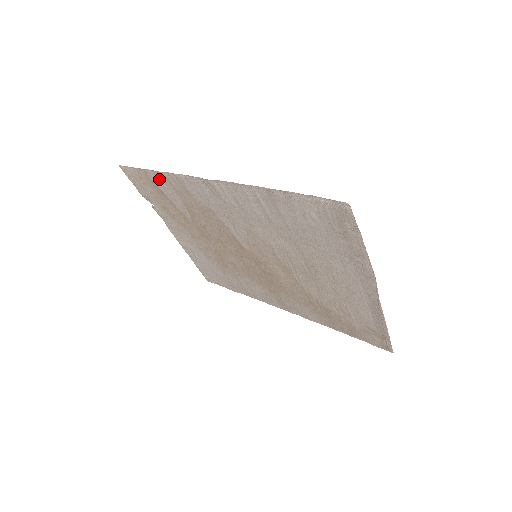
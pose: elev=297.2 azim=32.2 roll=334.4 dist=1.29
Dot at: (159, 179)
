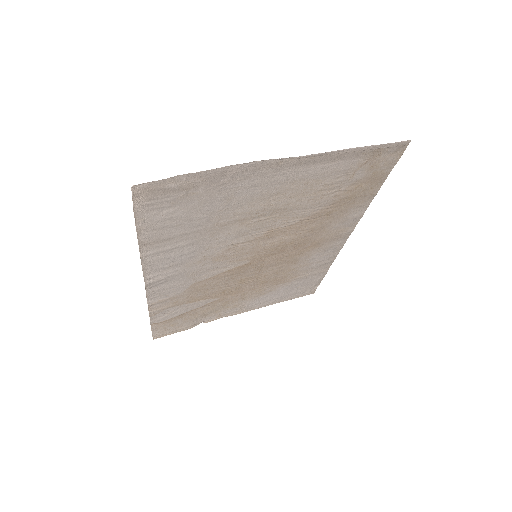
Dot at: (161, 316)
